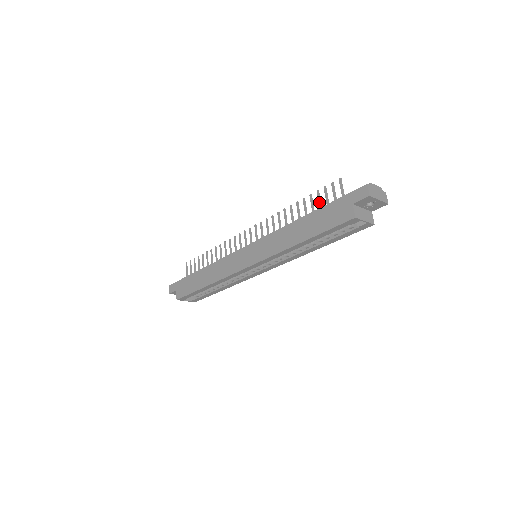
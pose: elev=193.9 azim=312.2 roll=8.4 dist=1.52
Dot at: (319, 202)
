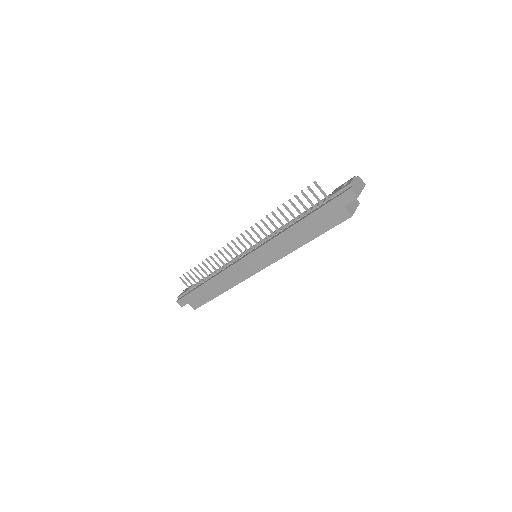
Dot at: (302, 205)
